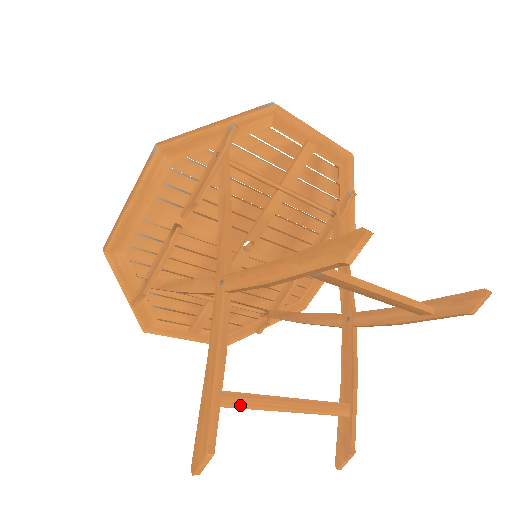
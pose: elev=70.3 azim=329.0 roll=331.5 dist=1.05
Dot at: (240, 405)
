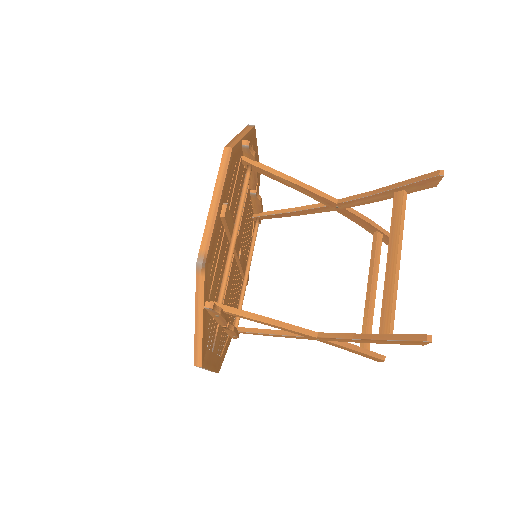
Dot at: (370, 333)
